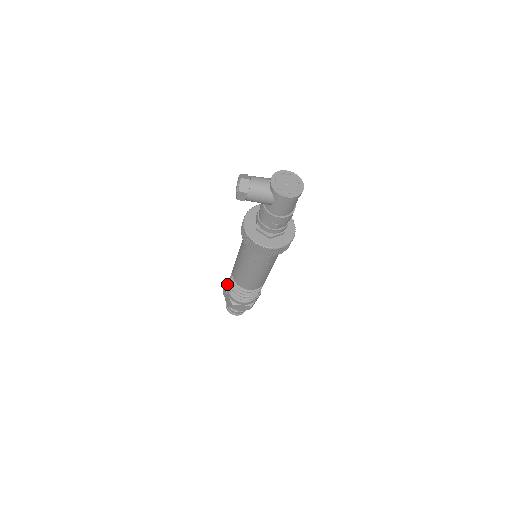
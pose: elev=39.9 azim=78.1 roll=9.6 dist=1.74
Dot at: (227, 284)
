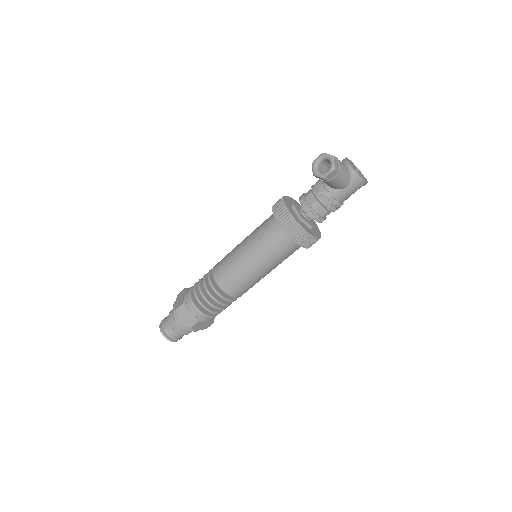
Dot at: (187, 298)
